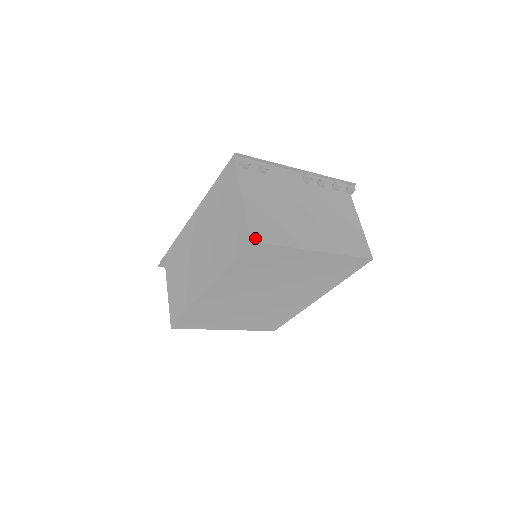
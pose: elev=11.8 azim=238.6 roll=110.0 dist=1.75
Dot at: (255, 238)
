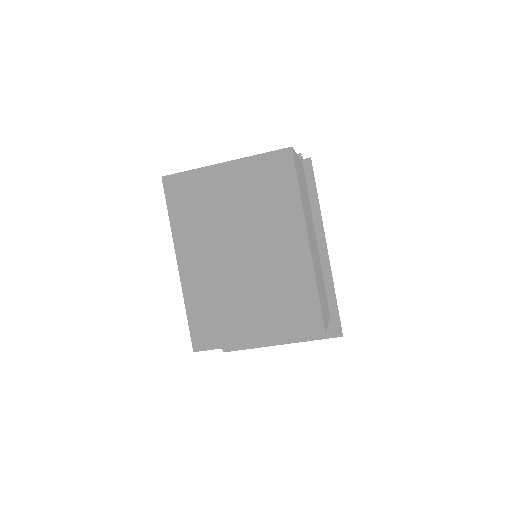
Dot at: (167, 176)
